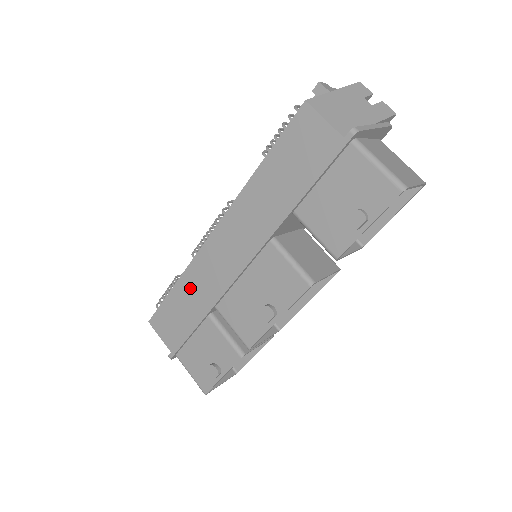
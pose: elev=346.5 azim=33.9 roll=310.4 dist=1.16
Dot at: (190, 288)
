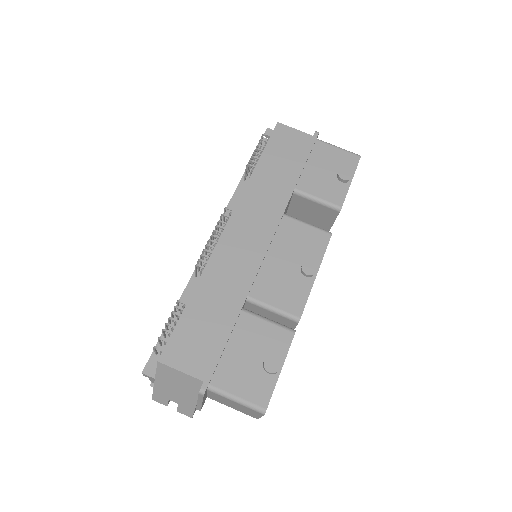
Dot at: (213, 288)
